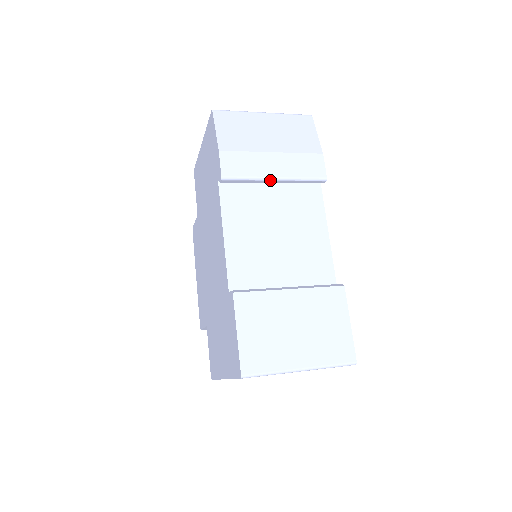
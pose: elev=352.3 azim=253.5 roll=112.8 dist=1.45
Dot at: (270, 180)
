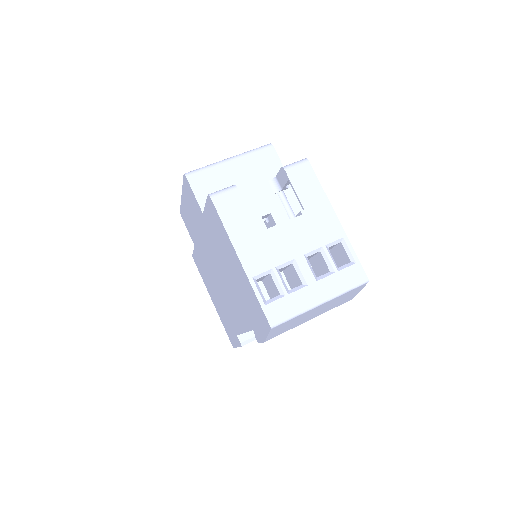
Dot at: occluded
